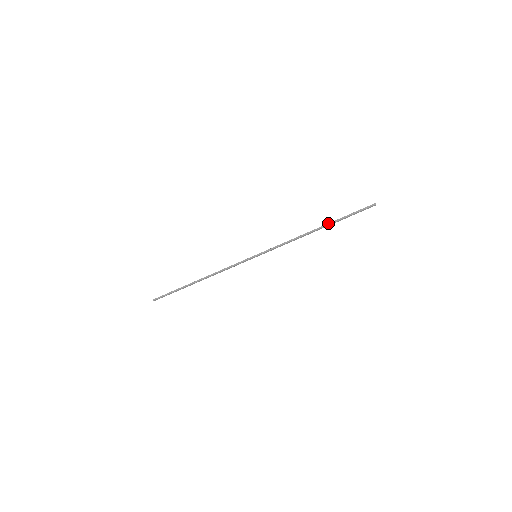
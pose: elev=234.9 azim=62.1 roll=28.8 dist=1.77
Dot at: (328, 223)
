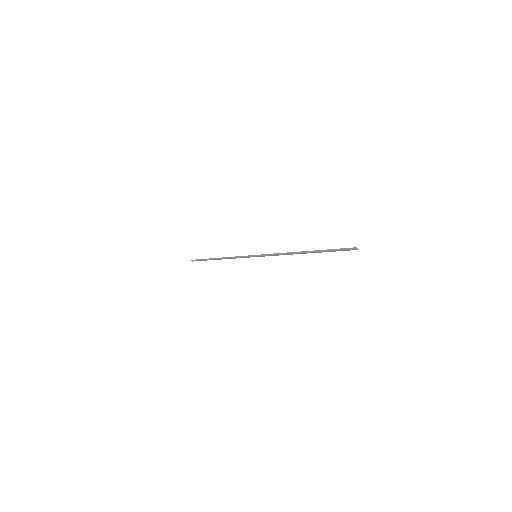
Dot at: occluded
